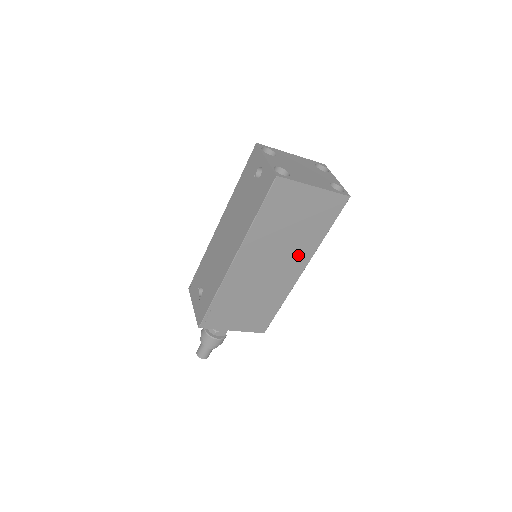
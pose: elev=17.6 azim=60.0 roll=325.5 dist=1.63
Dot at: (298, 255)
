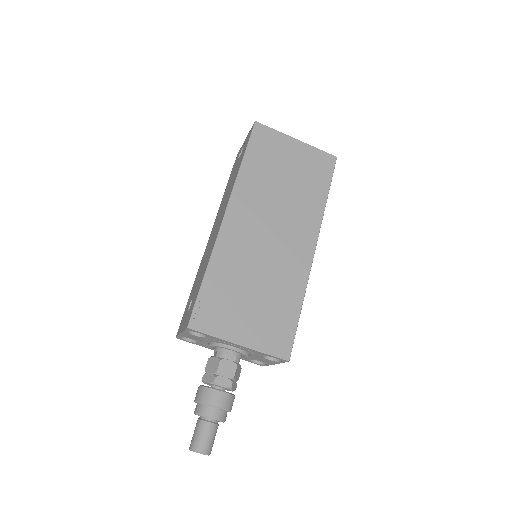
Dot at: (302, 222)
